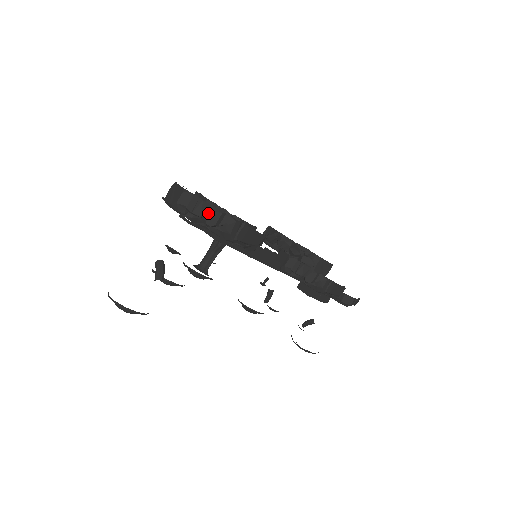
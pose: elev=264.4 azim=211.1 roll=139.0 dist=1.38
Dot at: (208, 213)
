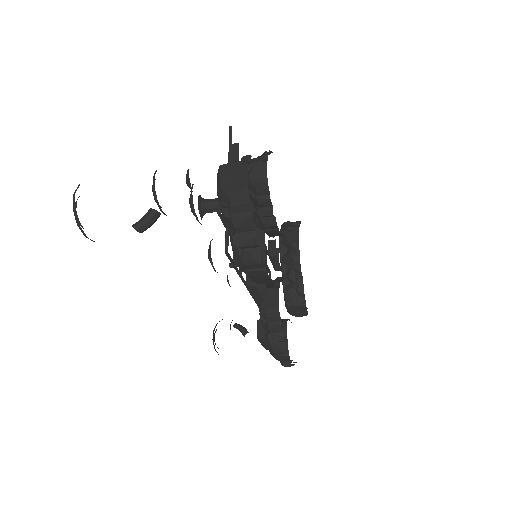
Dot at: (245, 230)
